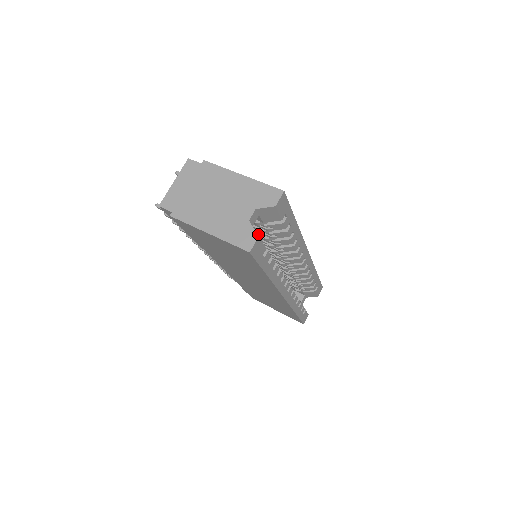
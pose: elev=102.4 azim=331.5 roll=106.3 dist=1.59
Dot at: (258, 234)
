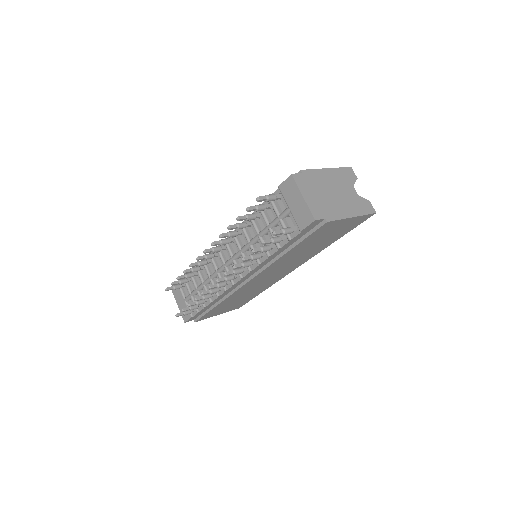
Dot at: occluded
